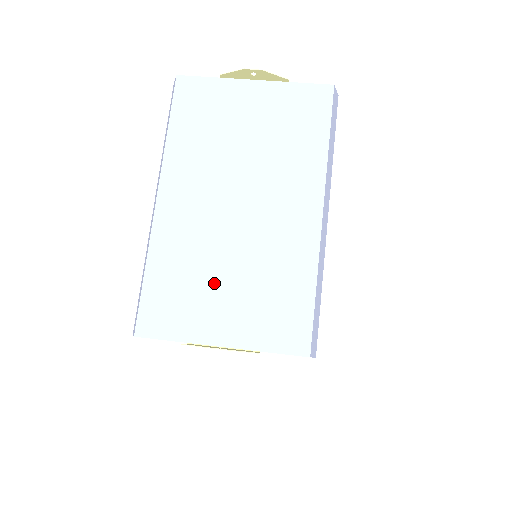
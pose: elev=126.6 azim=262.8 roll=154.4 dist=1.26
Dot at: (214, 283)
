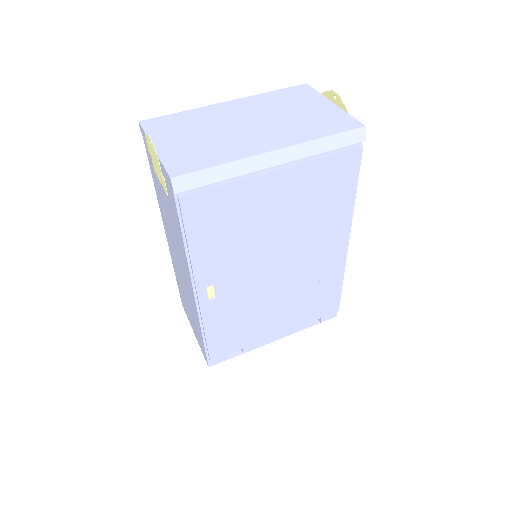
Dot at: (192, 132)
